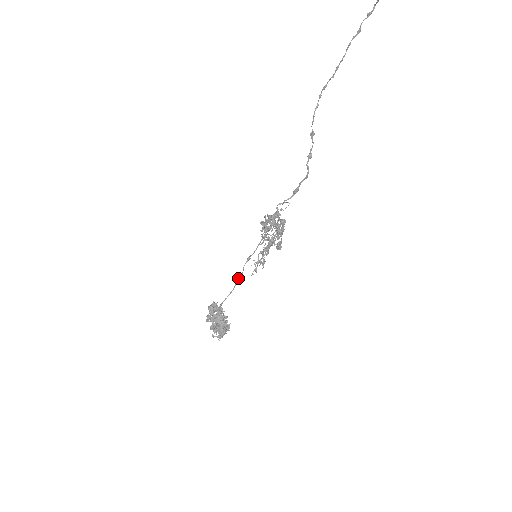
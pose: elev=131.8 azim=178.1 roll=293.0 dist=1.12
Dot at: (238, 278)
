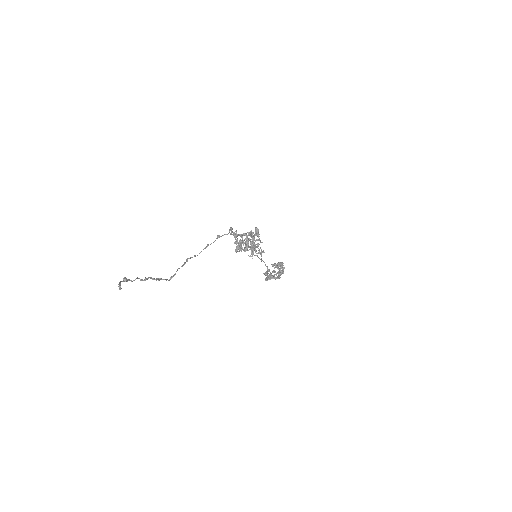
Dot at: occluded
